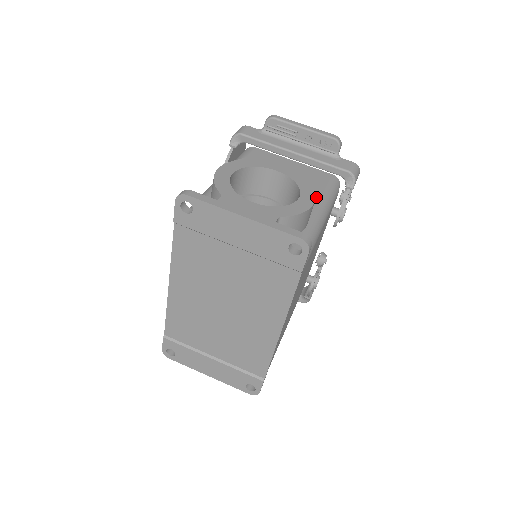
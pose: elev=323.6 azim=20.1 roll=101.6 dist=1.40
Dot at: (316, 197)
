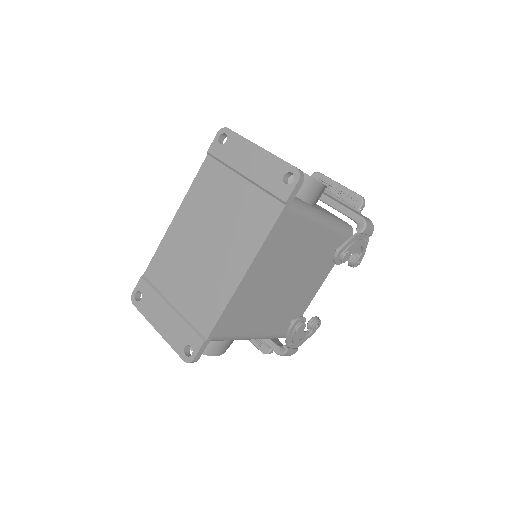
Dot at: (326, 212)
